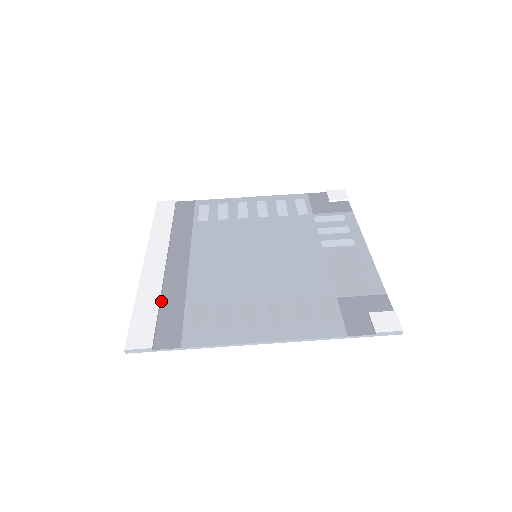
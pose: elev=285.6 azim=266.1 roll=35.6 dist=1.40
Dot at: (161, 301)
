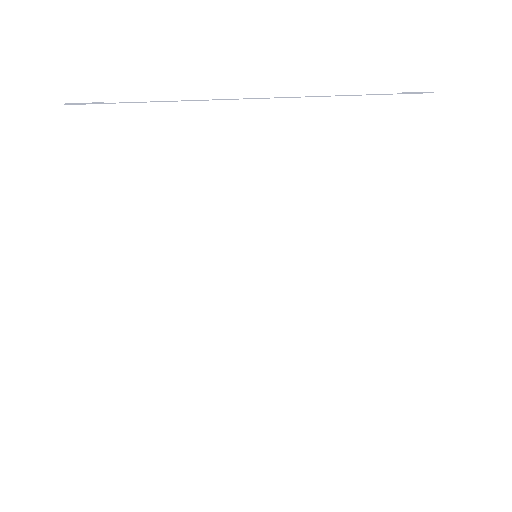
Dot at: (121, 190)
